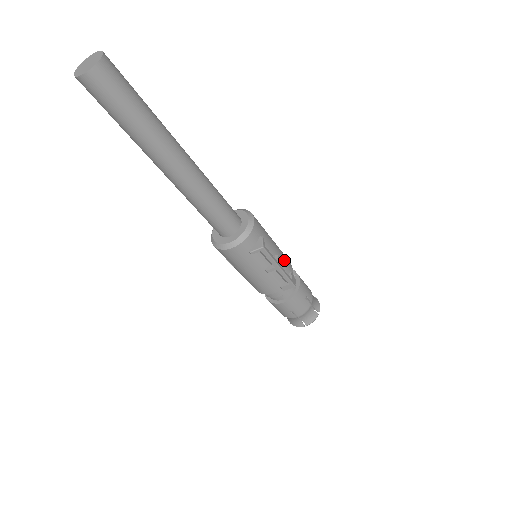
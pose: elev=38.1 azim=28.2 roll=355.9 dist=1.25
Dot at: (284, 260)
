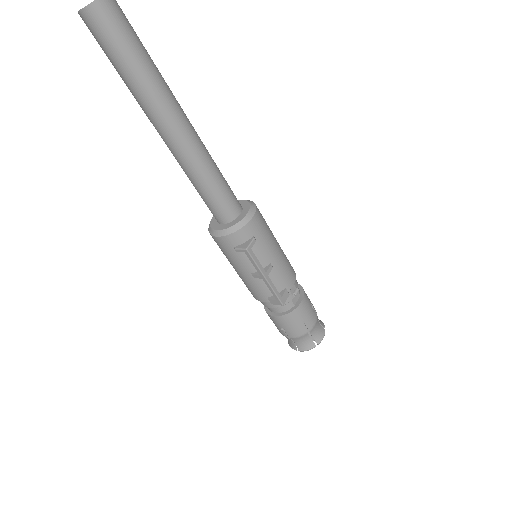
Dot at: (283, 273)
